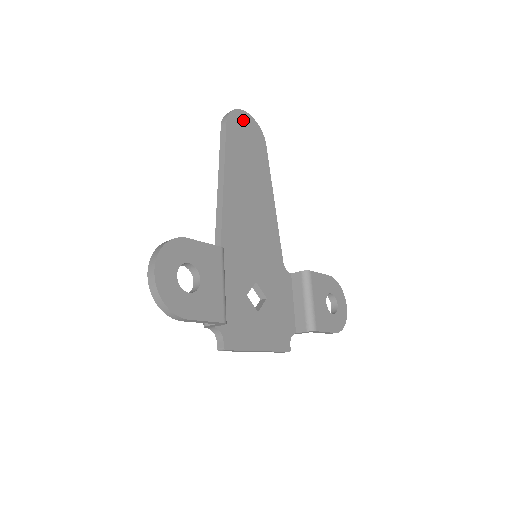
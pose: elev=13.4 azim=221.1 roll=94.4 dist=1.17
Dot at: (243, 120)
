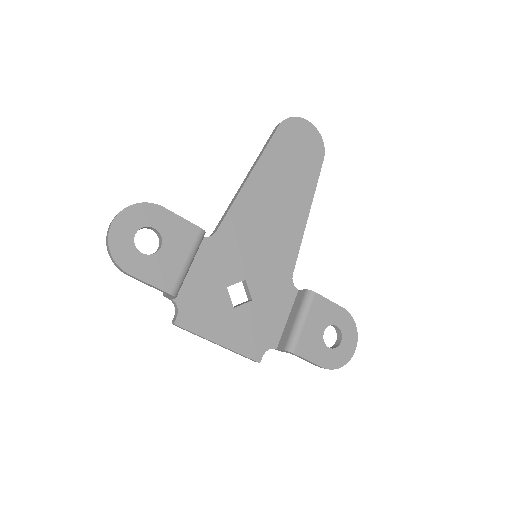
Dot at: (302, 129)
